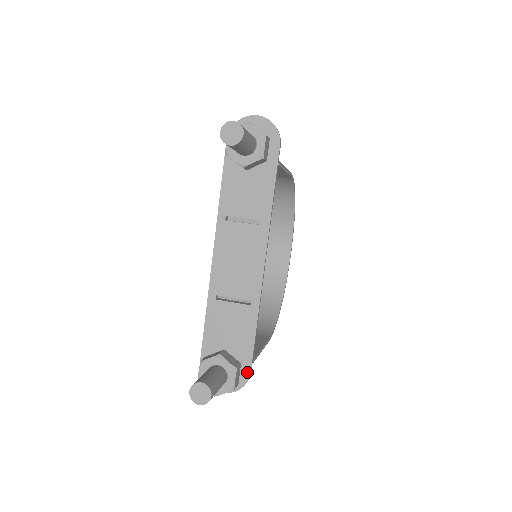
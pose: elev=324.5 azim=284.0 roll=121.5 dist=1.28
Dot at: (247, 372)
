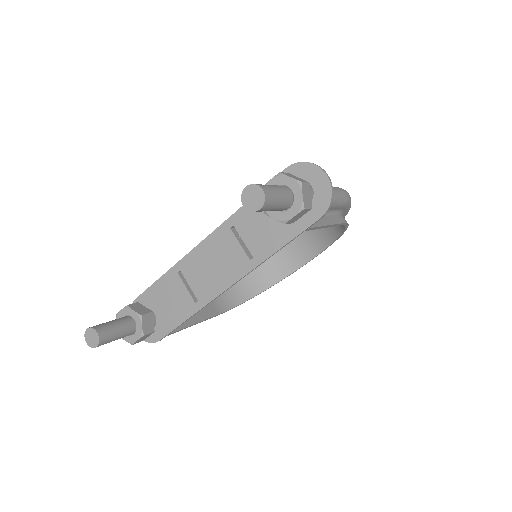
Dot at: (158, 338)
